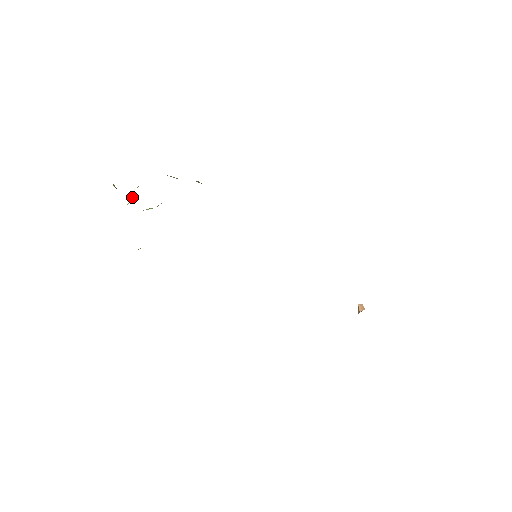
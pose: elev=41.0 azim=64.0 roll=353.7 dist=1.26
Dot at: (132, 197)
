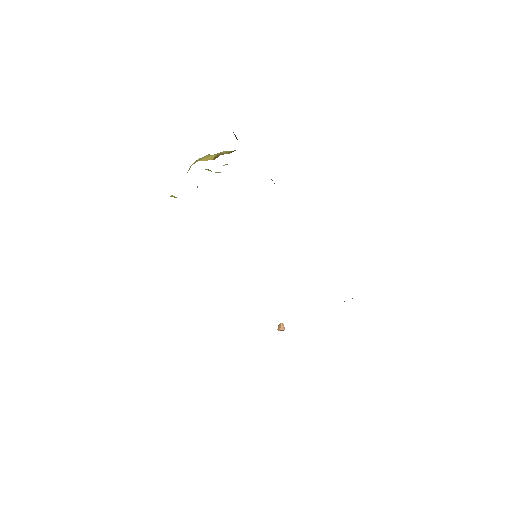
Dot at: (211, 156)
